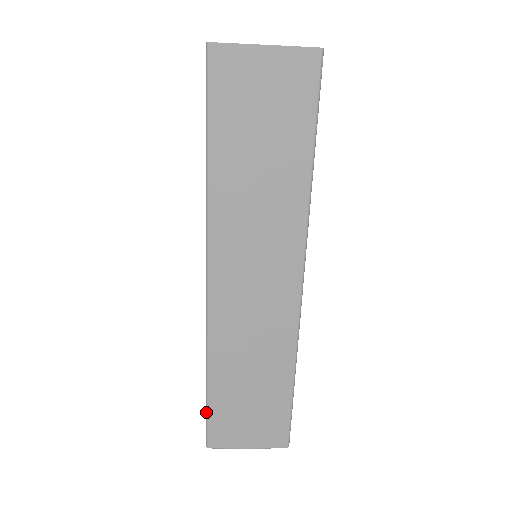
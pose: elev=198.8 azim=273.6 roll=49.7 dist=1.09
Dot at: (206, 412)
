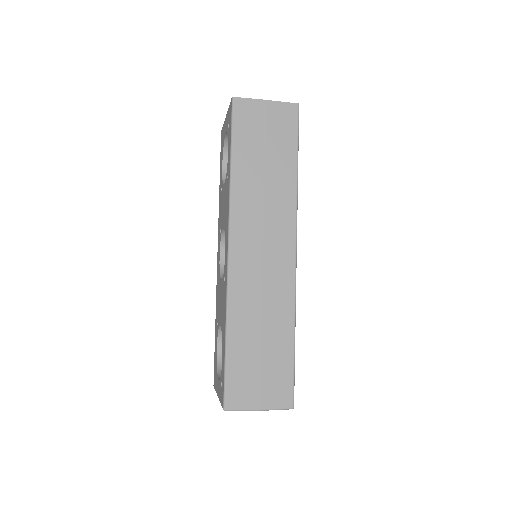
Dot at: (224, 371)
